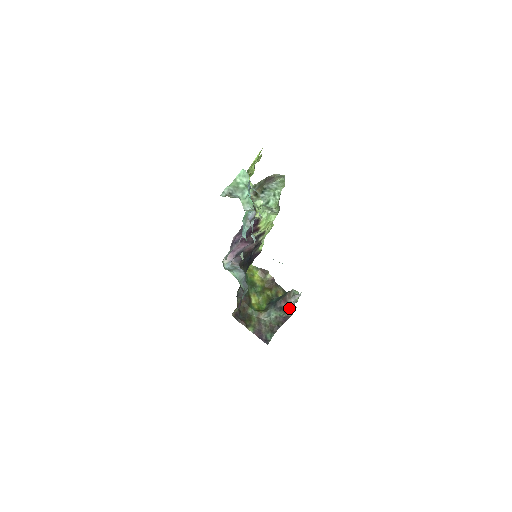
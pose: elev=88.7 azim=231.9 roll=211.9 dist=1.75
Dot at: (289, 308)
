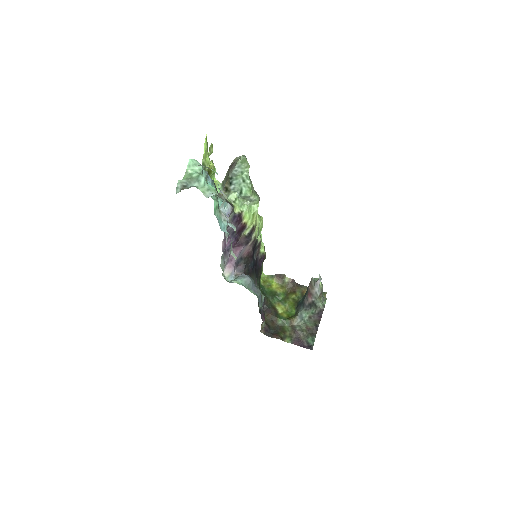
Dot at: (318, 301)
